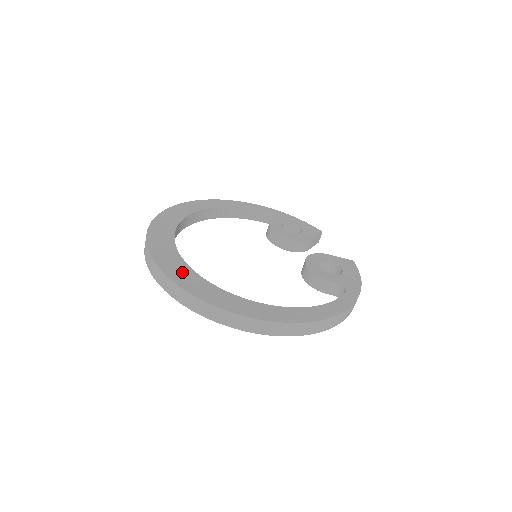
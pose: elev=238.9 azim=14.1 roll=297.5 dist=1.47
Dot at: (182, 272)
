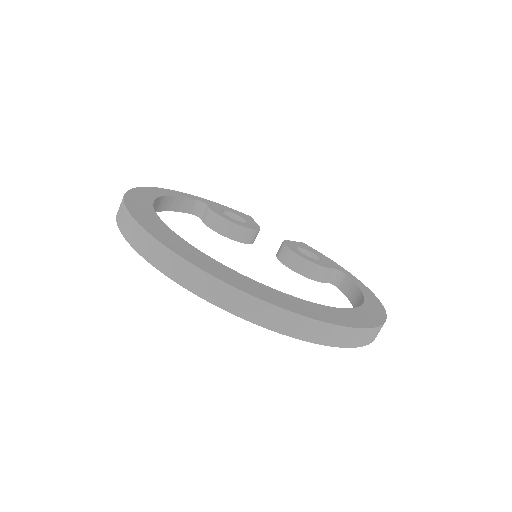
Dot at: (277, 296)
